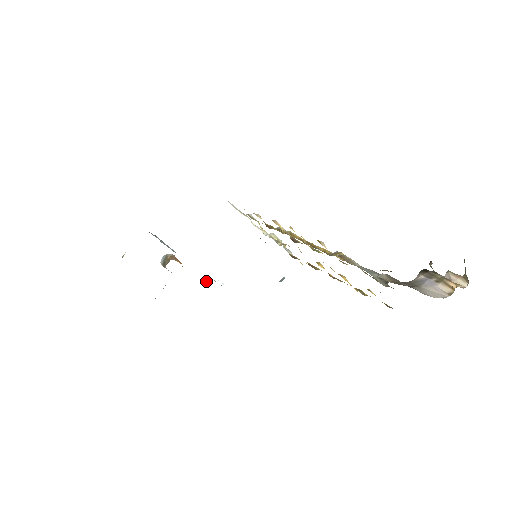
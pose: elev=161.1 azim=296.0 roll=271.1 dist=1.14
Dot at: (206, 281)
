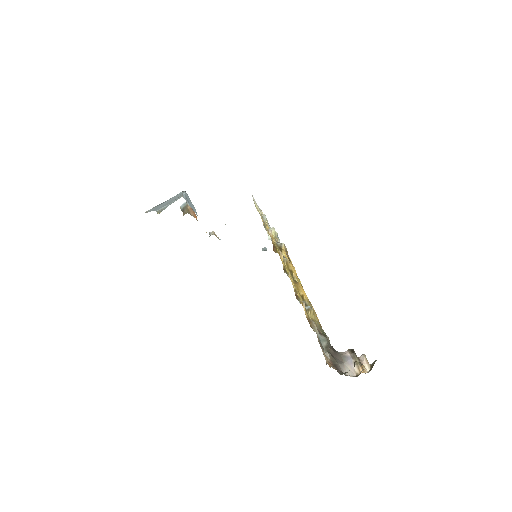
Dot at: (209, 233)
